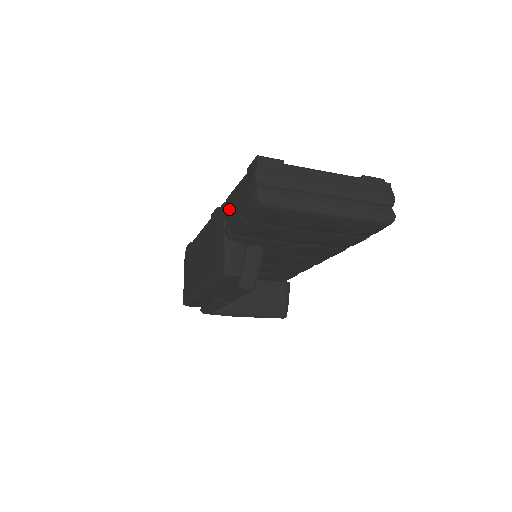
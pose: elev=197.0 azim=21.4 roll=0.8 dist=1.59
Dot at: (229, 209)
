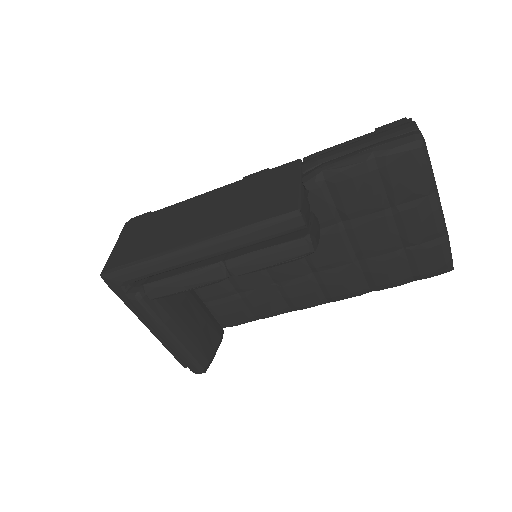
Dot at: (327, 157)
